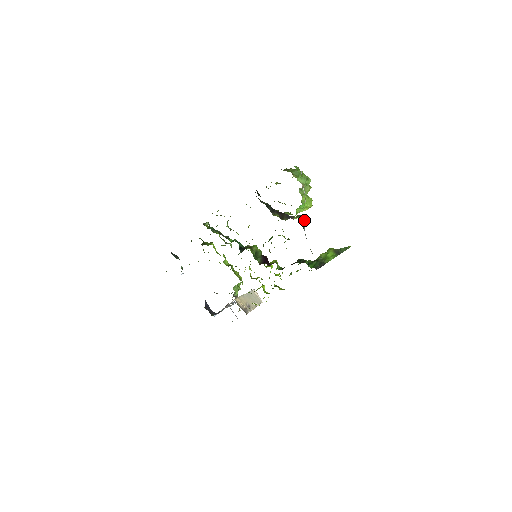
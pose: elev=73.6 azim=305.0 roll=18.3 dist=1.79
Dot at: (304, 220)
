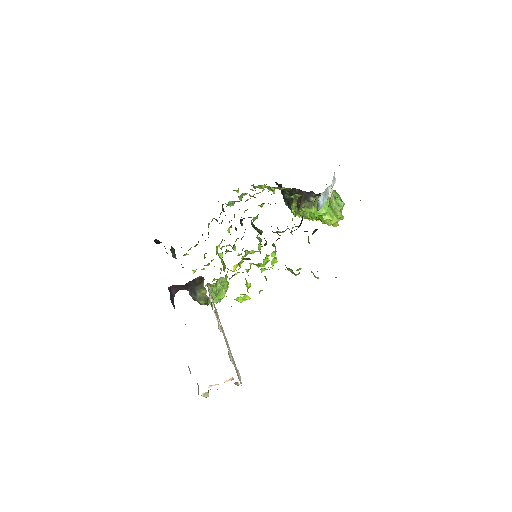
Dot at: (321, 195)
